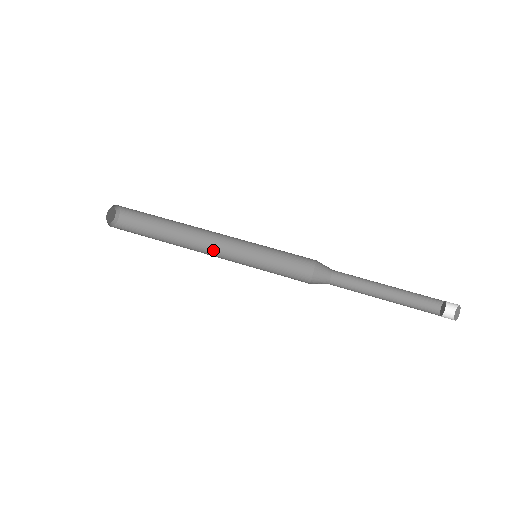
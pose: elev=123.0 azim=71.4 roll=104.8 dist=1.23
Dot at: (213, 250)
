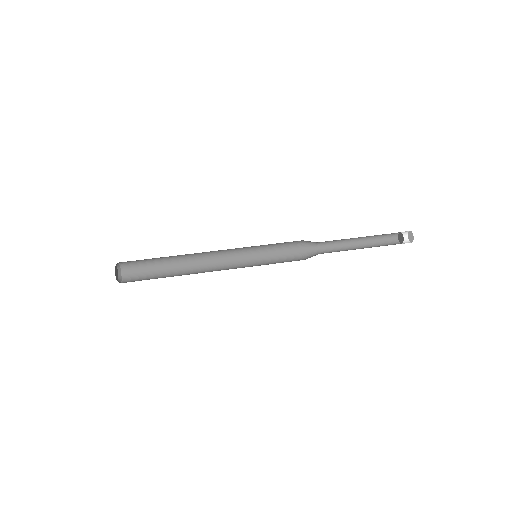
Dot at: (216, 260)
